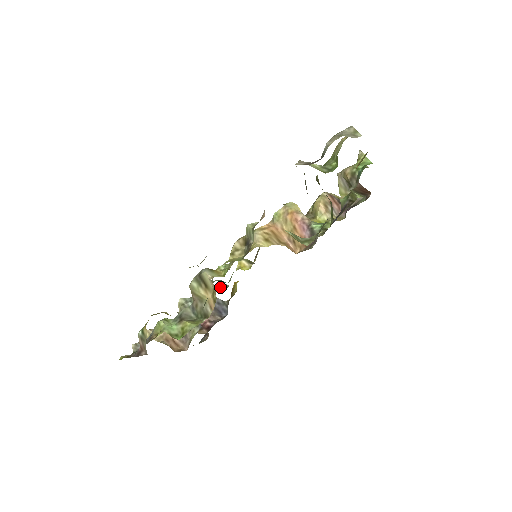
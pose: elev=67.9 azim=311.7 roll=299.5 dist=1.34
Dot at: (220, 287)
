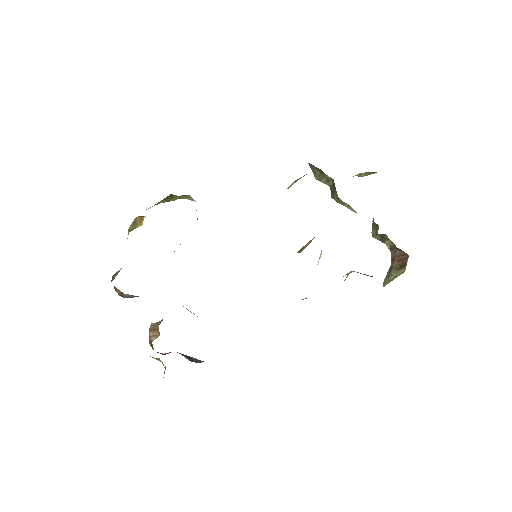
Dot at: occluded
